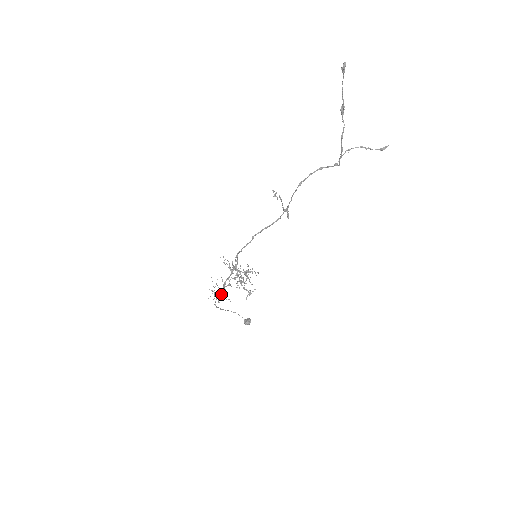
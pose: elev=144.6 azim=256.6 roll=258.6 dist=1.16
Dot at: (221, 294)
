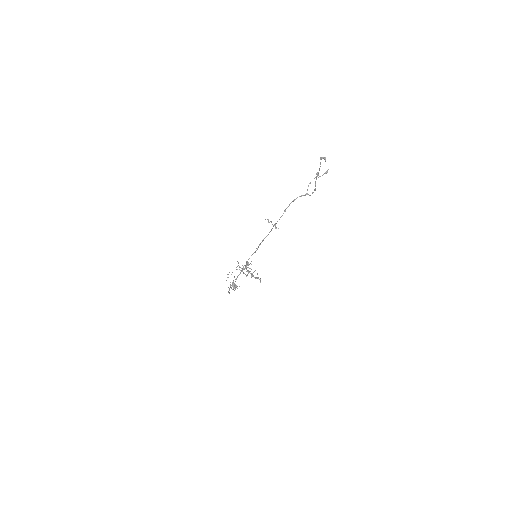
Dot at: (230, 285)
